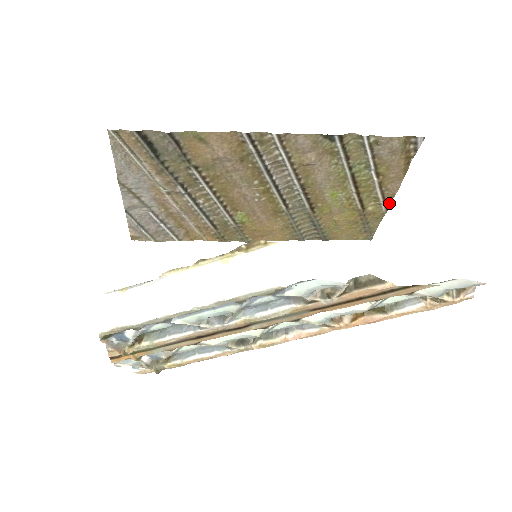
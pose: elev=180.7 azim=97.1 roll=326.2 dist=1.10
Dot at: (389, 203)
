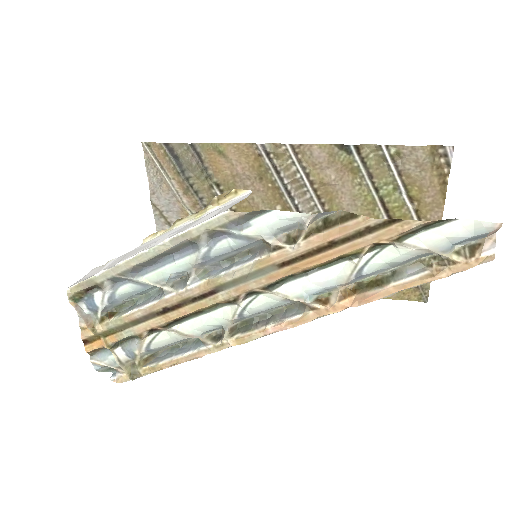
Dot at: occluded
